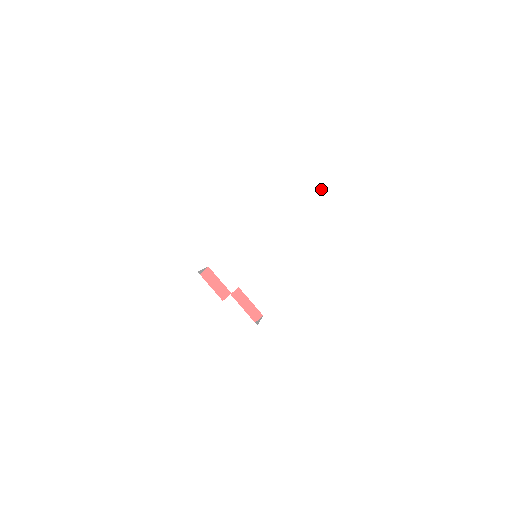
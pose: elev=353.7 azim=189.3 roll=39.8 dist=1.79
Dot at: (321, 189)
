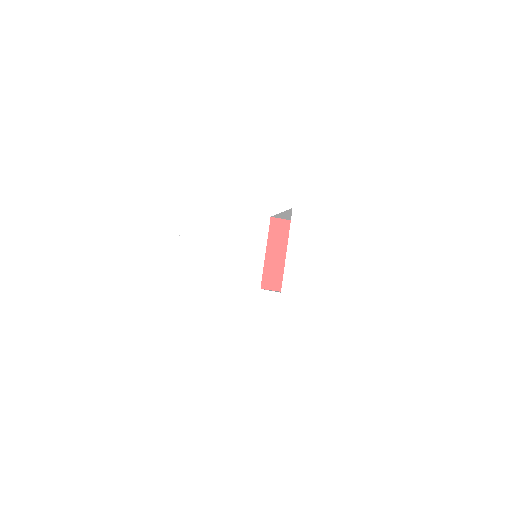
Dot at: (403, 276)
